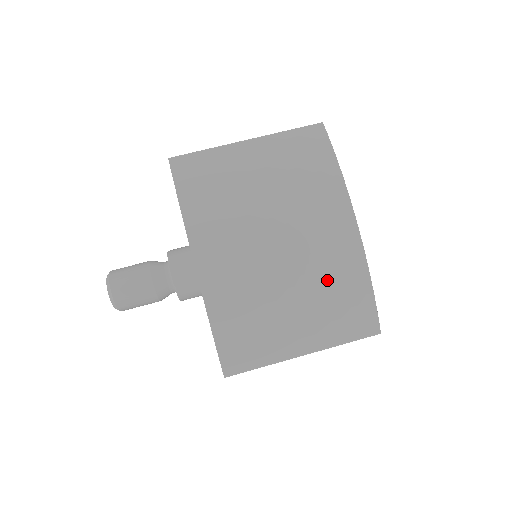
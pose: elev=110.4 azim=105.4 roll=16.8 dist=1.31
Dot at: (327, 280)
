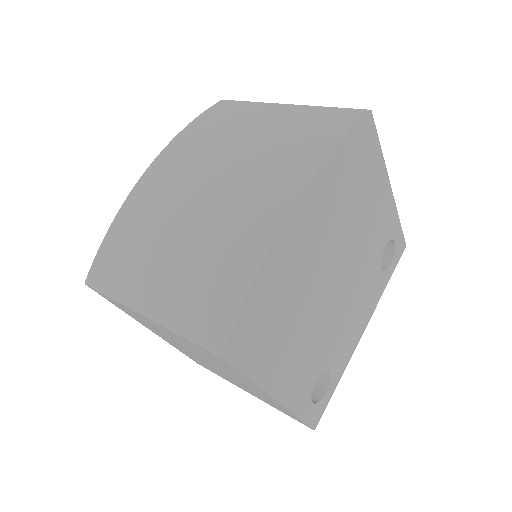
Dot at: (217, 244)
